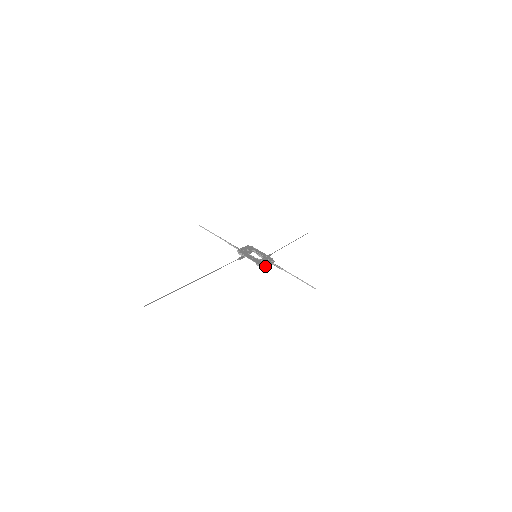
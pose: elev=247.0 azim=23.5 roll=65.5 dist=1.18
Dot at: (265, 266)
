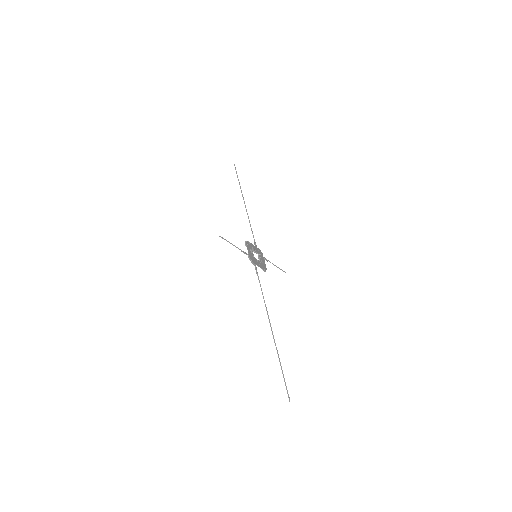
Dot at: occluded
